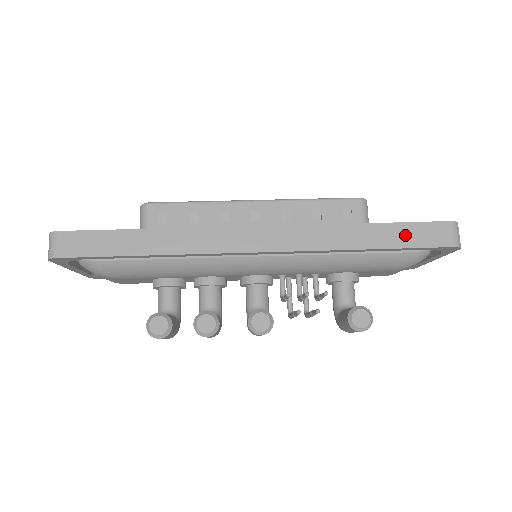
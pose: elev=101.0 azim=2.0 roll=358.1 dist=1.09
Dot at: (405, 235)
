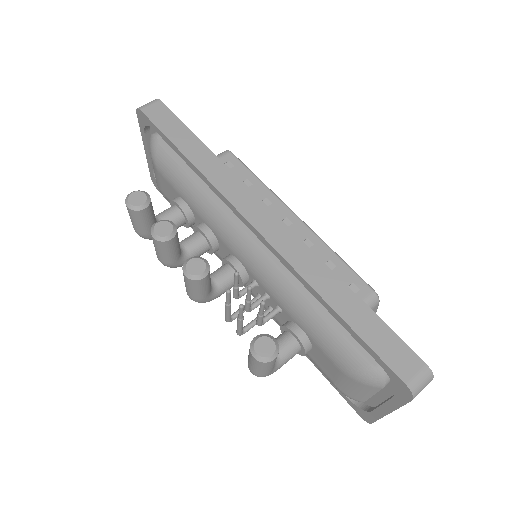
Dot at: (374, 331)
